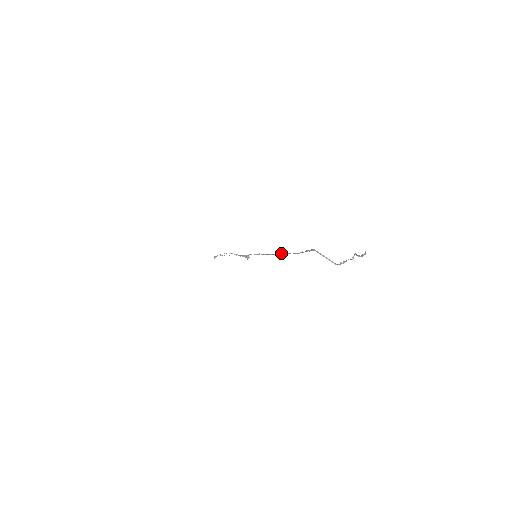
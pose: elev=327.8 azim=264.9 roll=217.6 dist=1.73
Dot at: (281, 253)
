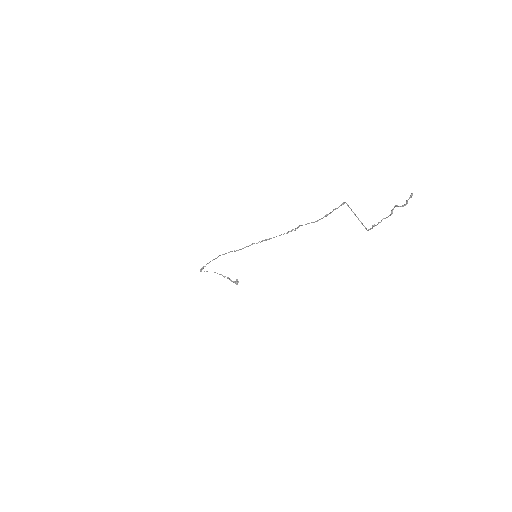
Dot at: (296, 228)
